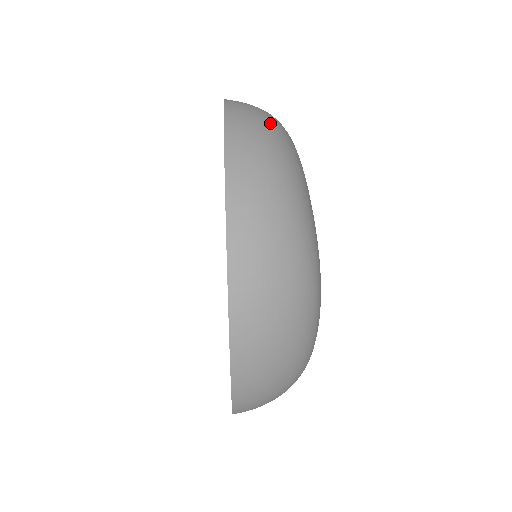
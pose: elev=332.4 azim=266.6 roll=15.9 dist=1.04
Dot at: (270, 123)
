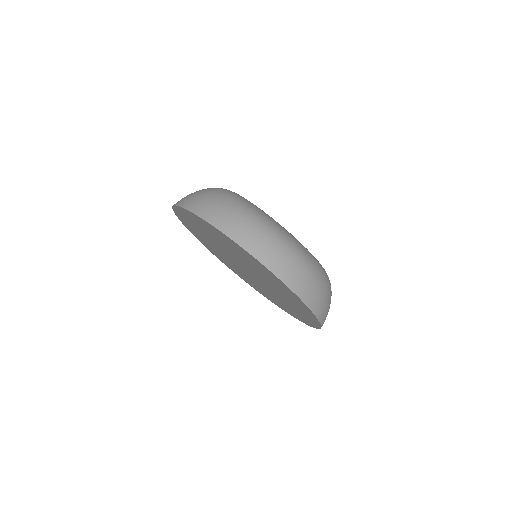
Dot at: (286, 249)
